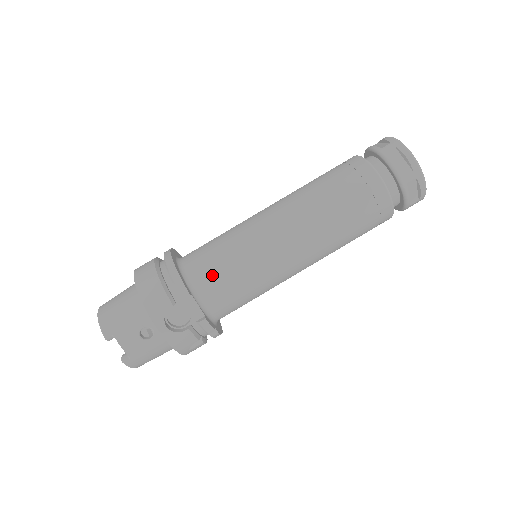
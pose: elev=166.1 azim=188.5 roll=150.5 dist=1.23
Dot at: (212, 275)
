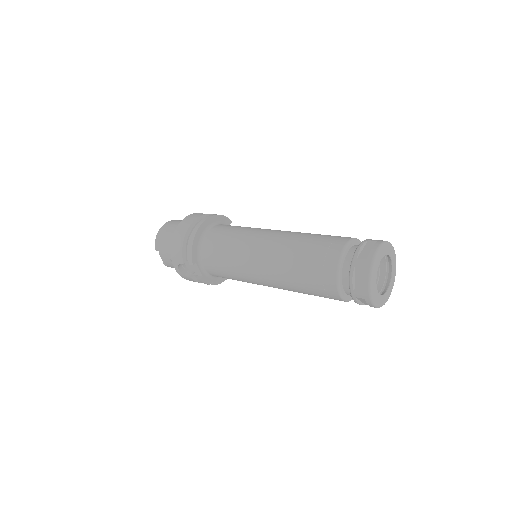
Dot at: (212, 259)
